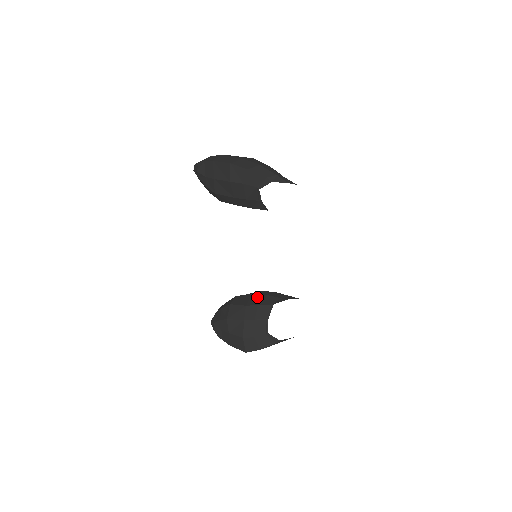
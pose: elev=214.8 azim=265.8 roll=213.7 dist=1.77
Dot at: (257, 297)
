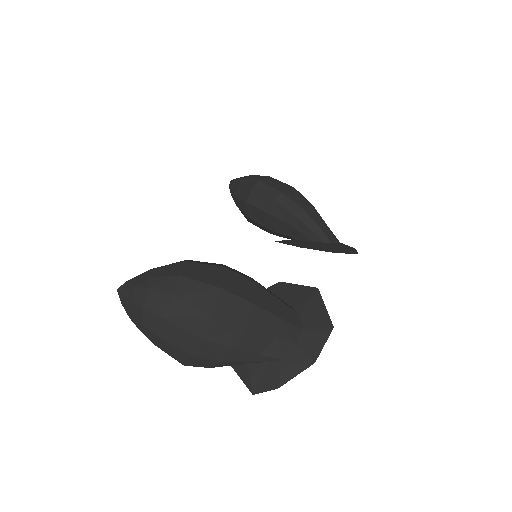
Dot at: (273, 221)
